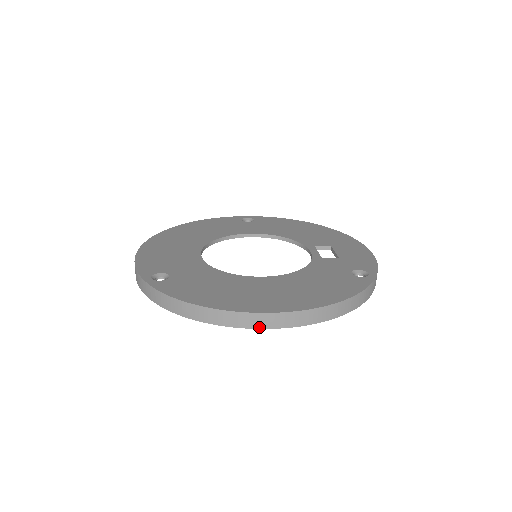
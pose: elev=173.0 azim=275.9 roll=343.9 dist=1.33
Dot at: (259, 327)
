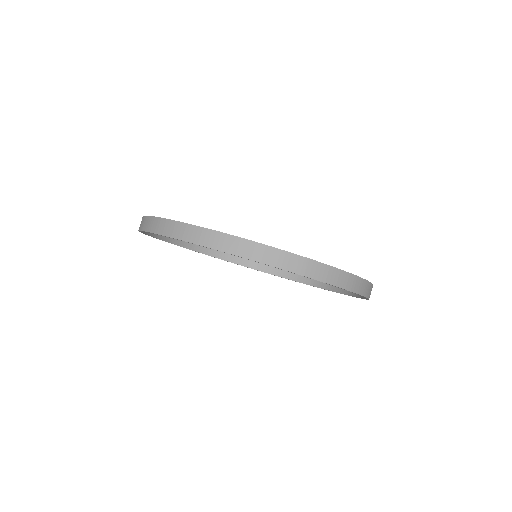
Dot at: (163, 233)
